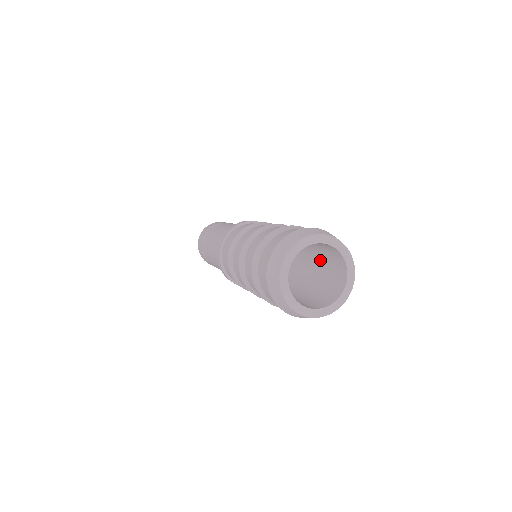
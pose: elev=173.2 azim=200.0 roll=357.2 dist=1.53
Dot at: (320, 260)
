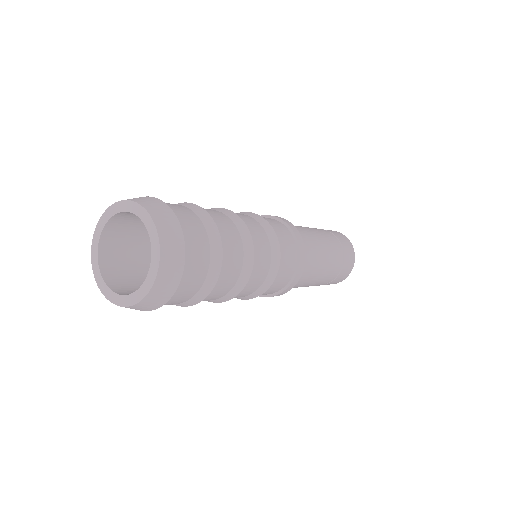
Dot at: occluded
